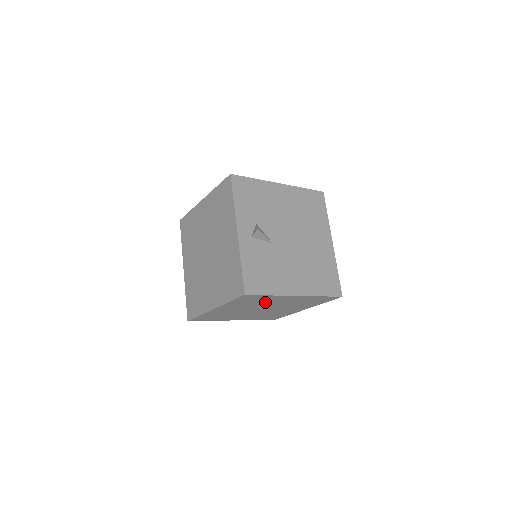
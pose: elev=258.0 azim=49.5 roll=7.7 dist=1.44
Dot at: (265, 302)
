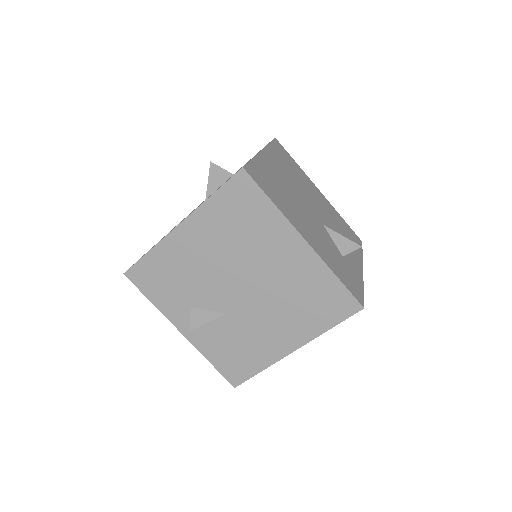
Dot at: occluded
